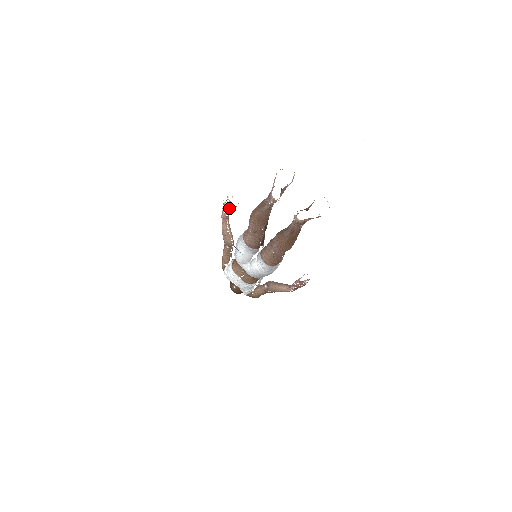
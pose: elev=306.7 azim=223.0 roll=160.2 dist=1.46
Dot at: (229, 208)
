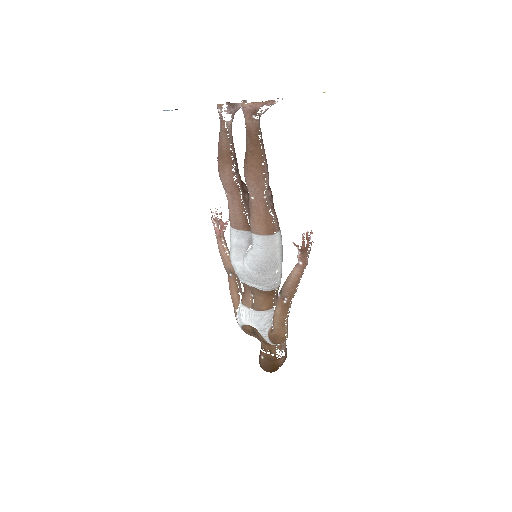
Dot at: (221, 222)
